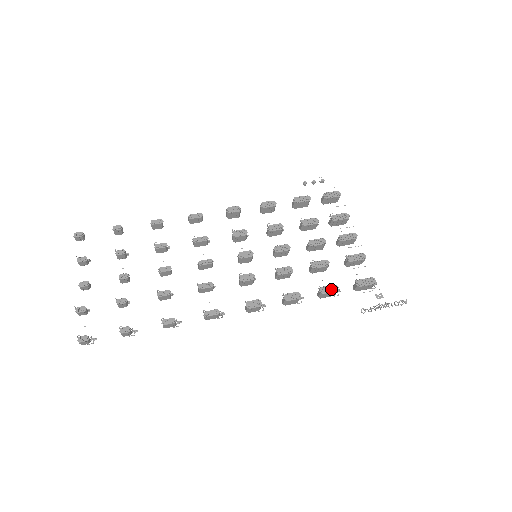
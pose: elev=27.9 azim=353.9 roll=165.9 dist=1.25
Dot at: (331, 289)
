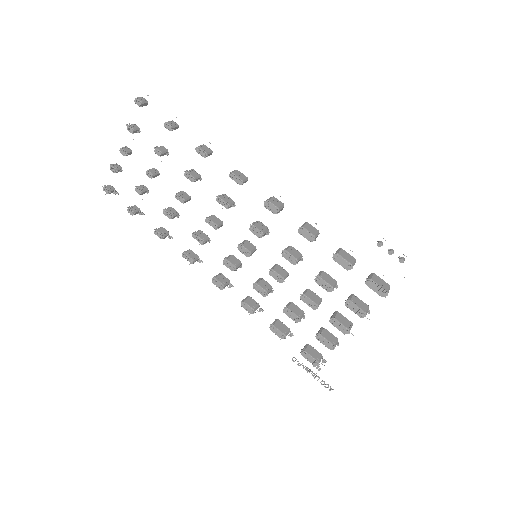
Dot at: (278, 334)
